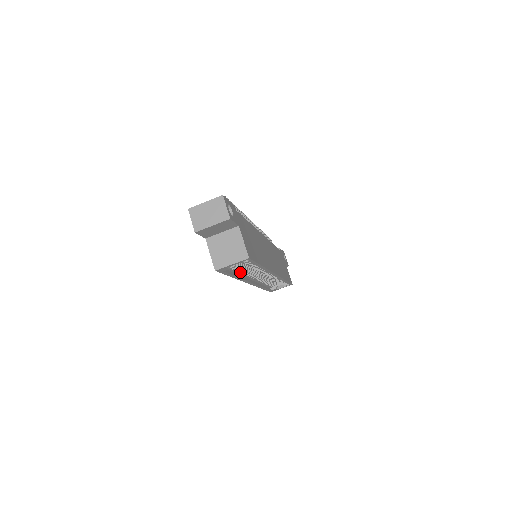
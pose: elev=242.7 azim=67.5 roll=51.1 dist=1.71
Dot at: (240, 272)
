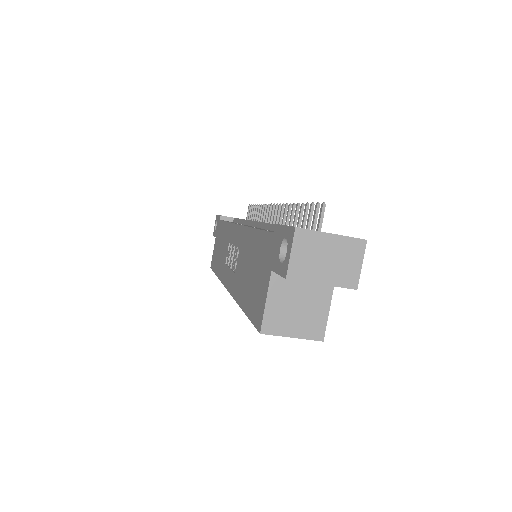
Dot at: occluded
